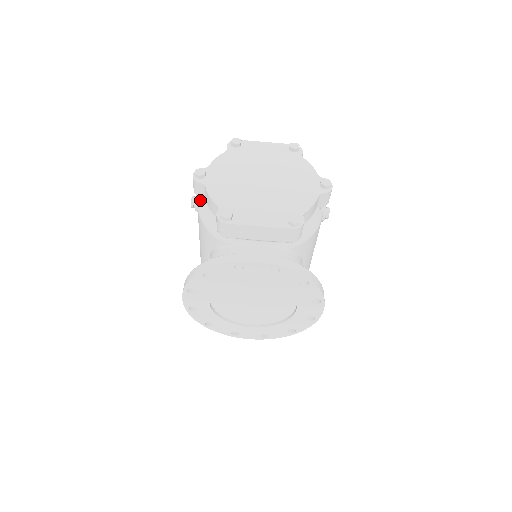
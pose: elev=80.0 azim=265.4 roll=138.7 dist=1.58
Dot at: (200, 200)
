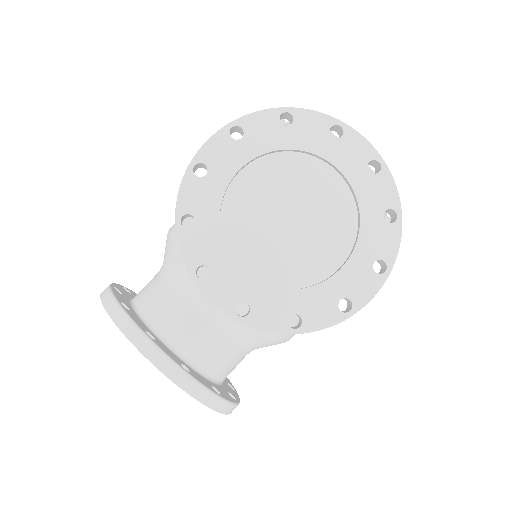
Dot at: occluded
